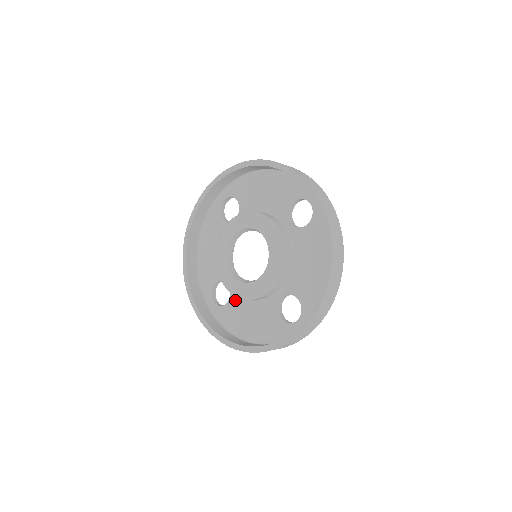
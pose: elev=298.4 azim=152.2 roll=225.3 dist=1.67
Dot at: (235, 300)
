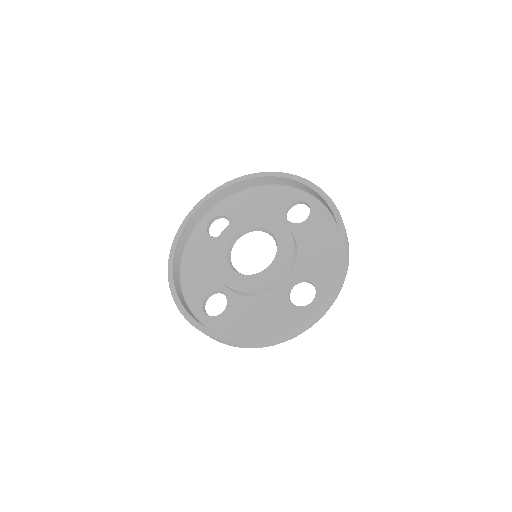
Dot at: (235, 304)
